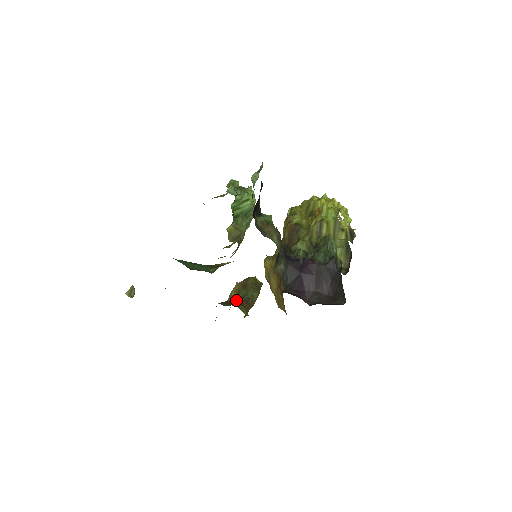
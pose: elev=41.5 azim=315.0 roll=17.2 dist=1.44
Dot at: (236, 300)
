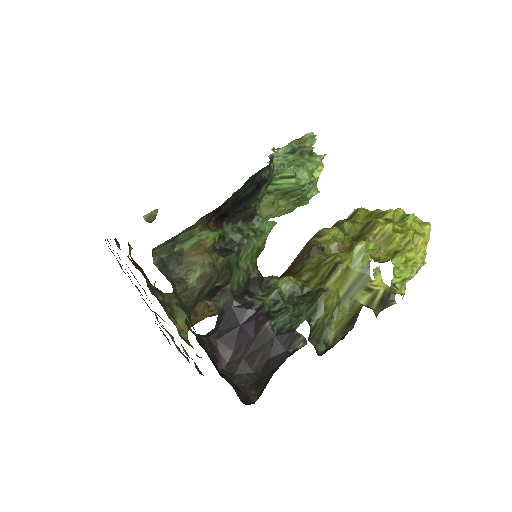
Dot at: occluded
